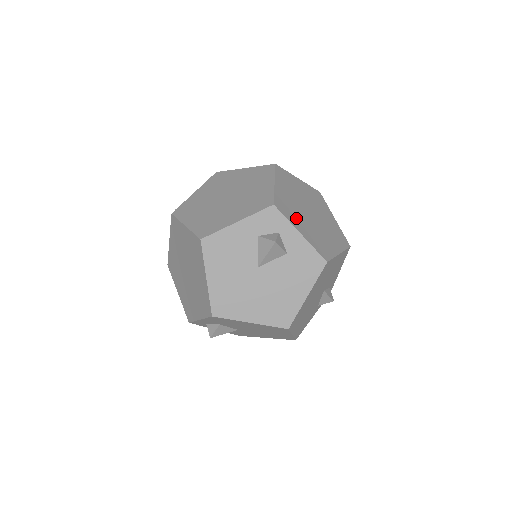
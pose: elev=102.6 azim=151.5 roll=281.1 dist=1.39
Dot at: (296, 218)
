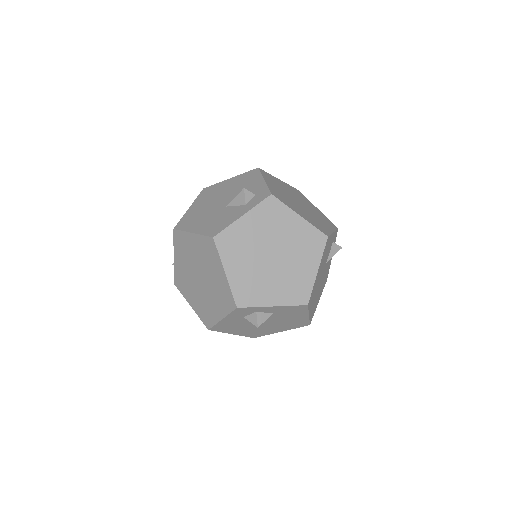
Dot at: (262, 291)
